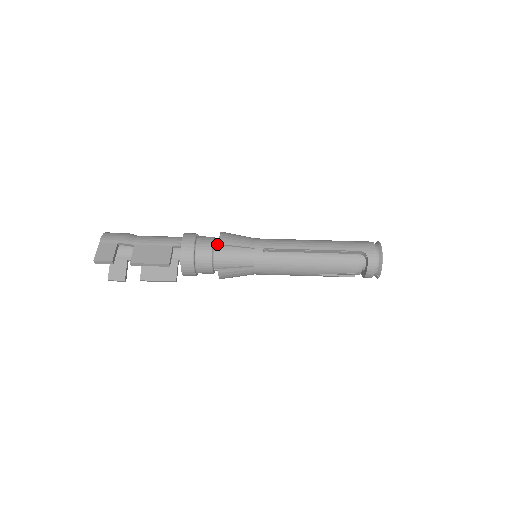
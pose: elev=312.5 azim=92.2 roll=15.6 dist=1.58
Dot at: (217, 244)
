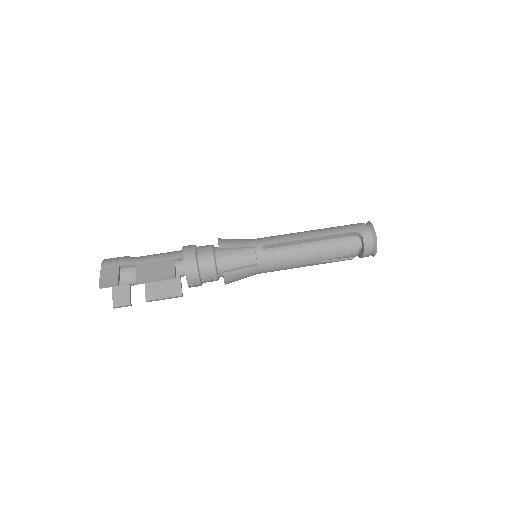
Dot at: (217, 250)
